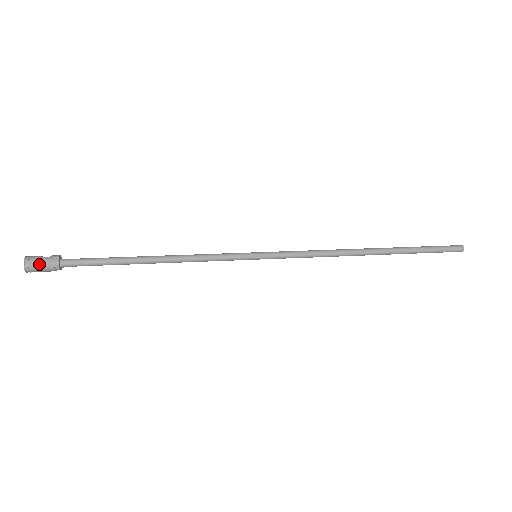
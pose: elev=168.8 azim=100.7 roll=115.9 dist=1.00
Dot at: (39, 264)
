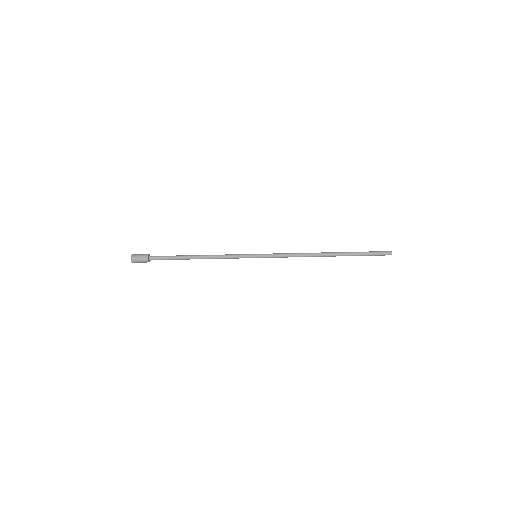
Dot at: (138, 256)
